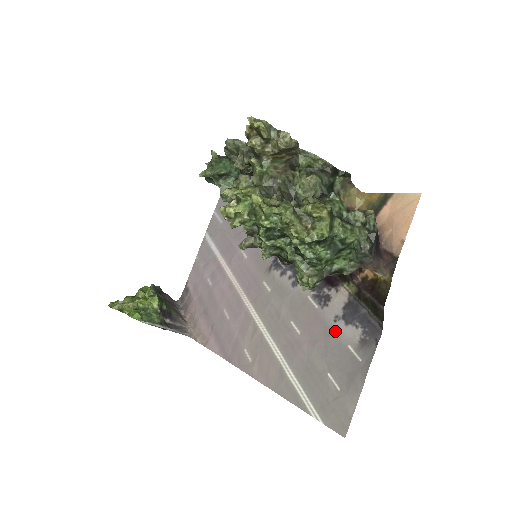
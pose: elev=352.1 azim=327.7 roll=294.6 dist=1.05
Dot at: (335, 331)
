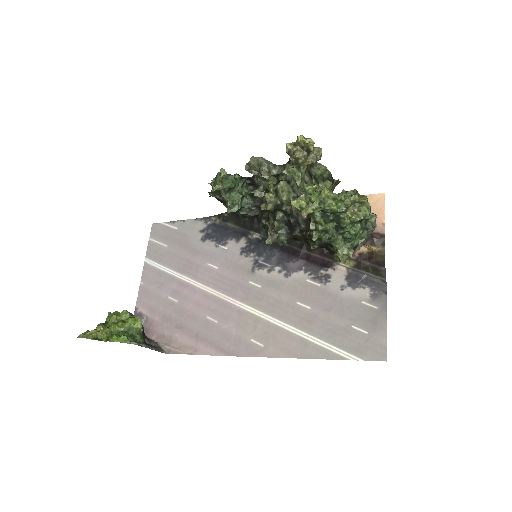
Dot at: (345, 296)
